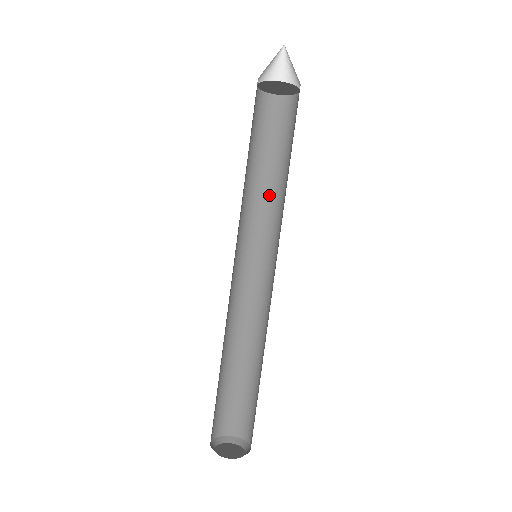
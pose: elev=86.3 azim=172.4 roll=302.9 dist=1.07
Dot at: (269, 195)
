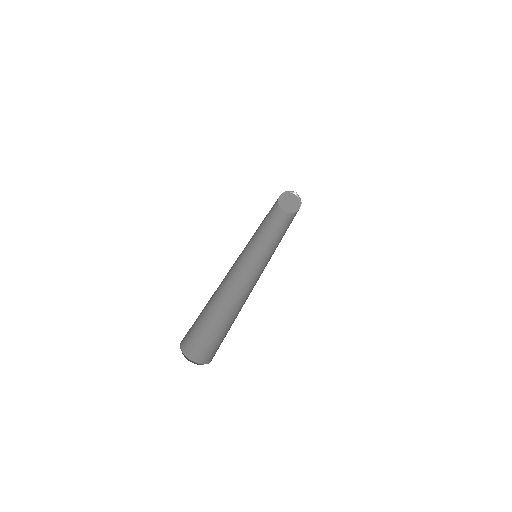
Dot at: (268, 244)
